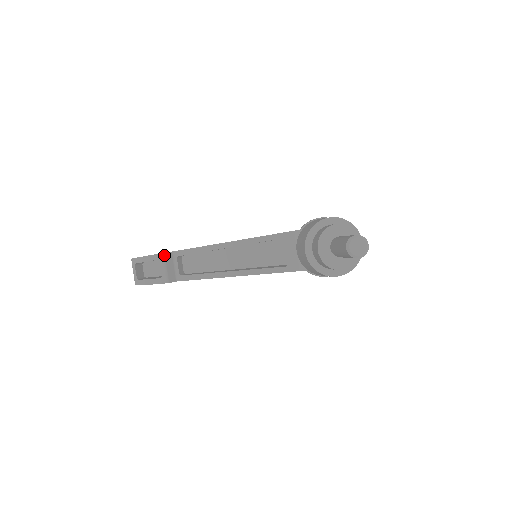
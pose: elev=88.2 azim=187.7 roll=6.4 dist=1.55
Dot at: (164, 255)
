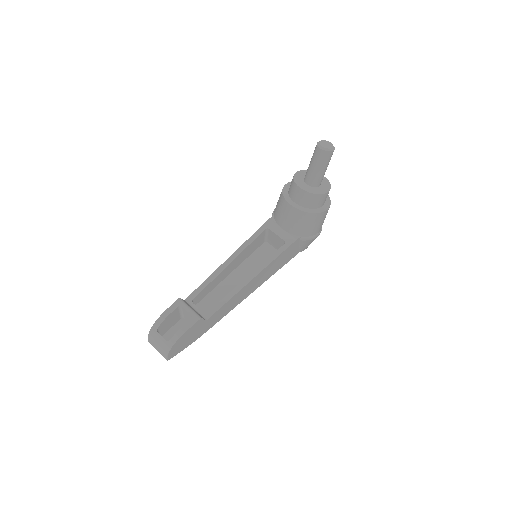
Dot at: (181, 299)
